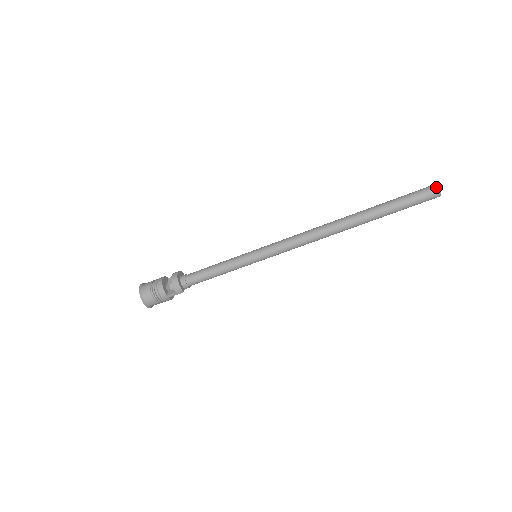
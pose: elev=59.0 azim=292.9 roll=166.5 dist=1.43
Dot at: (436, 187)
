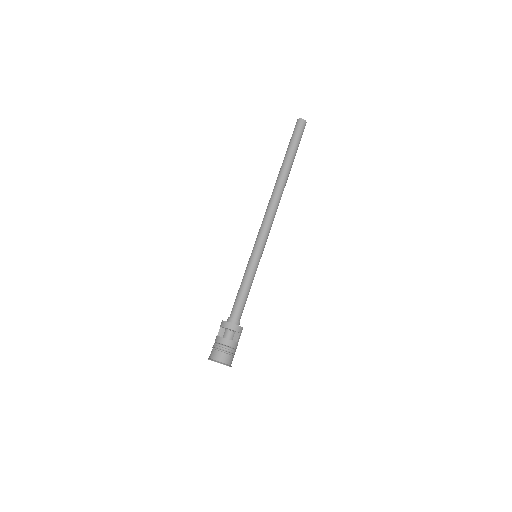
Dot at: (302, 120)
